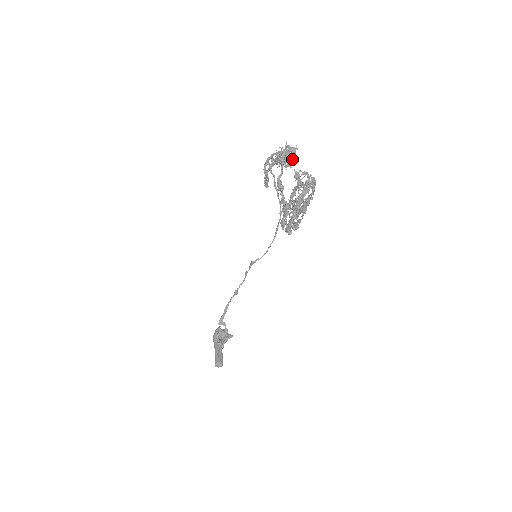
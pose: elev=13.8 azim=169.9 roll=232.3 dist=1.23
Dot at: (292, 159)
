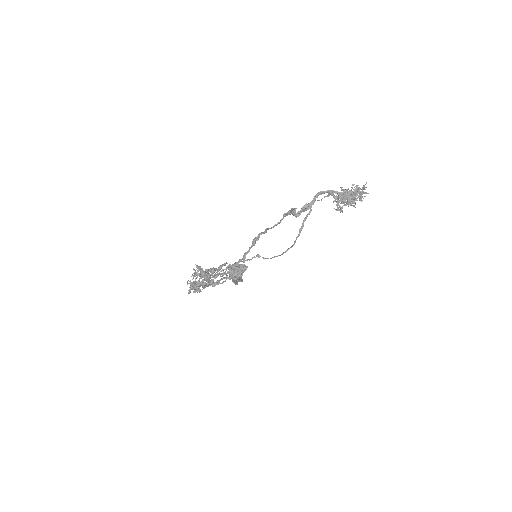
Dot at: (351, 205)
